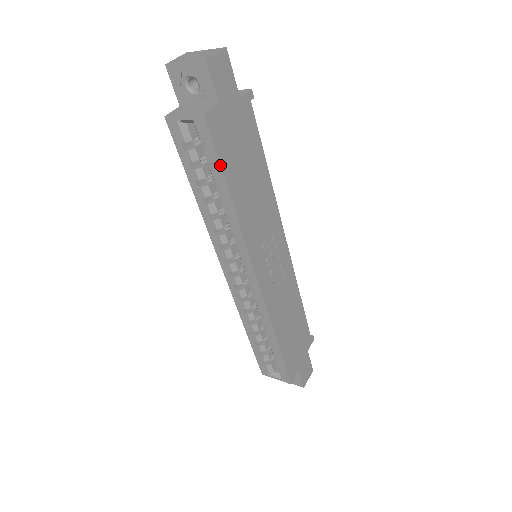
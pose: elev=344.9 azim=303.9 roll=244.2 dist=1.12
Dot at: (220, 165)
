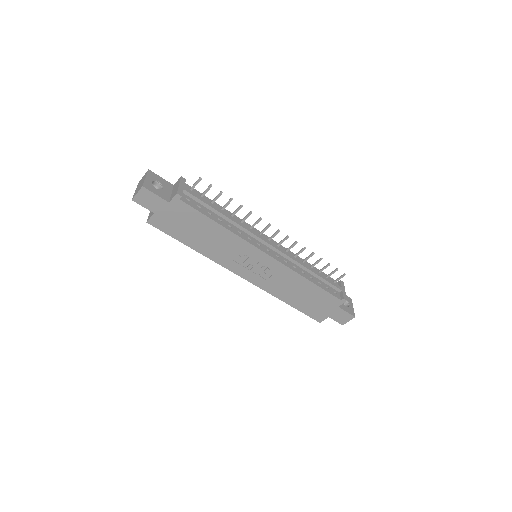
Dot at: (173, 237)
